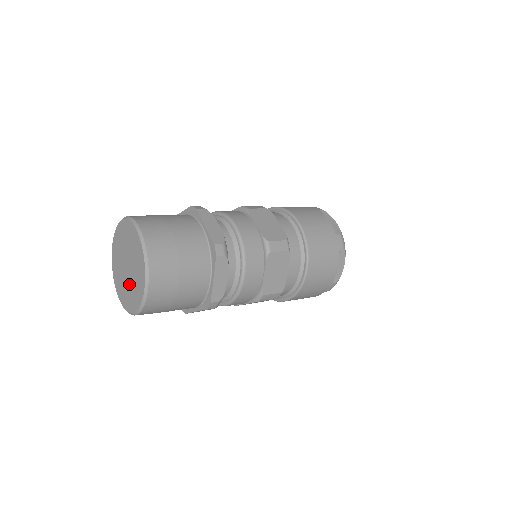
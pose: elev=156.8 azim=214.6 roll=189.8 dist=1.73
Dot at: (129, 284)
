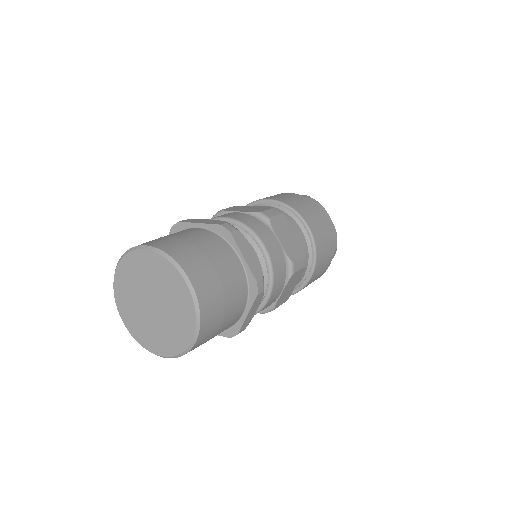
Dot at: (154, 324)
